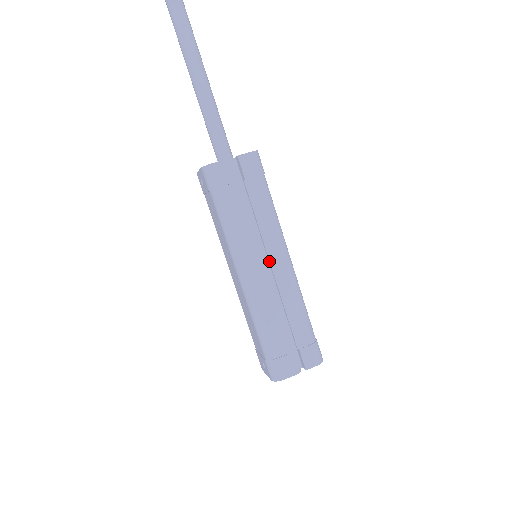
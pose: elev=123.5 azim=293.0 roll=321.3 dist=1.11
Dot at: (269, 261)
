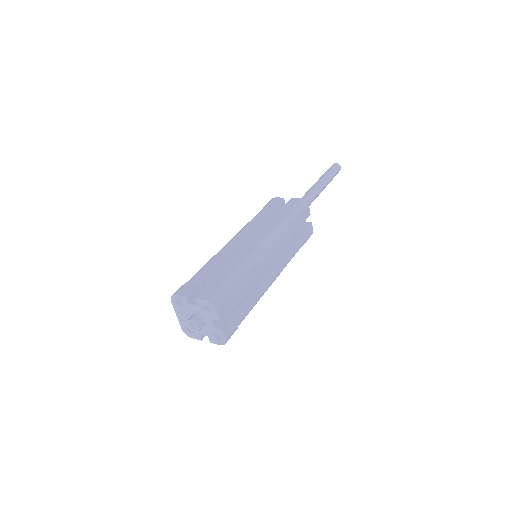
Dot at: (252, 239)
